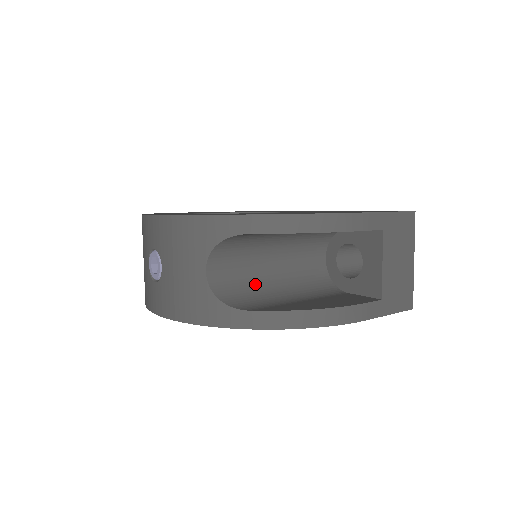
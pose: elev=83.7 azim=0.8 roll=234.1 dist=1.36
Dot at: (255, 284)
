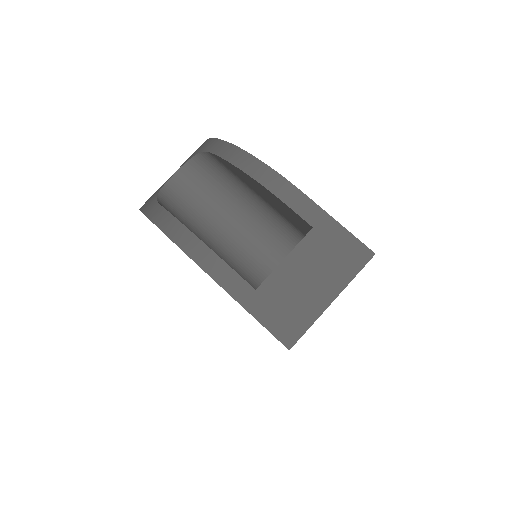
Dot at: (198, 217)
